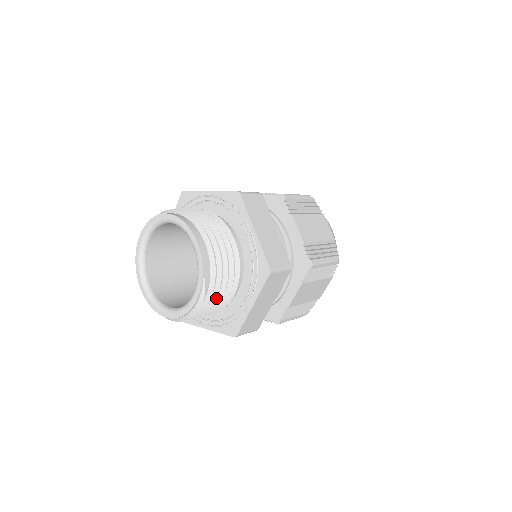
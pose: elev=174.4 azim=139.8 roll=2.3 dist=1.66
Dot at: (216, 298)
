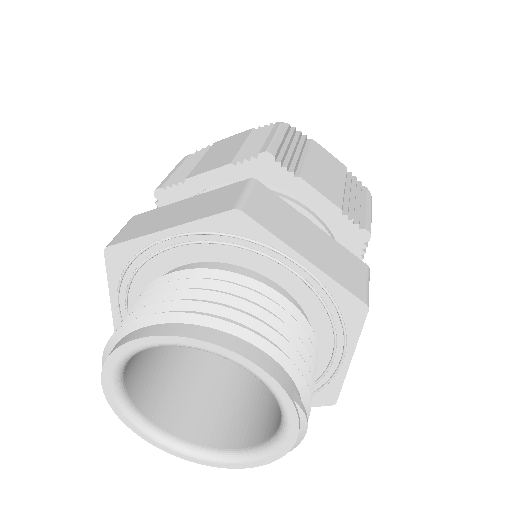
Dot at: (311, 401)
